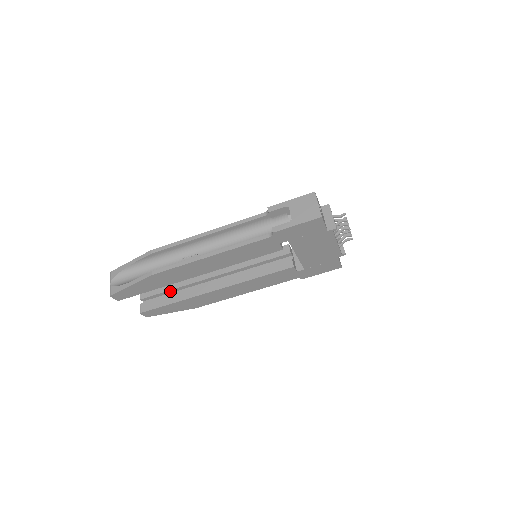
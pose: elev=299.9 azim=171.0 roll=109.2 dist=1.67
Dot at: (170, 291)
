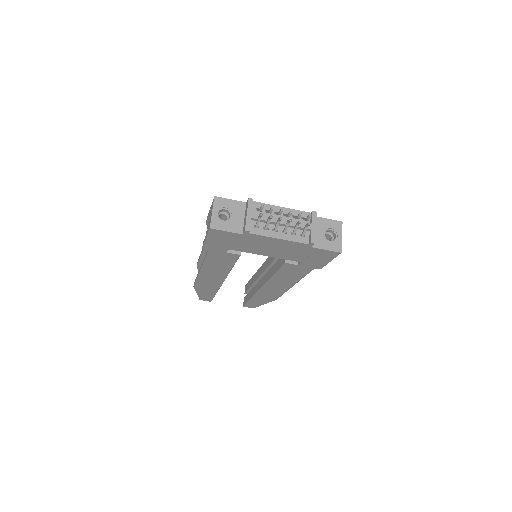
Dot at: (253, 286)
